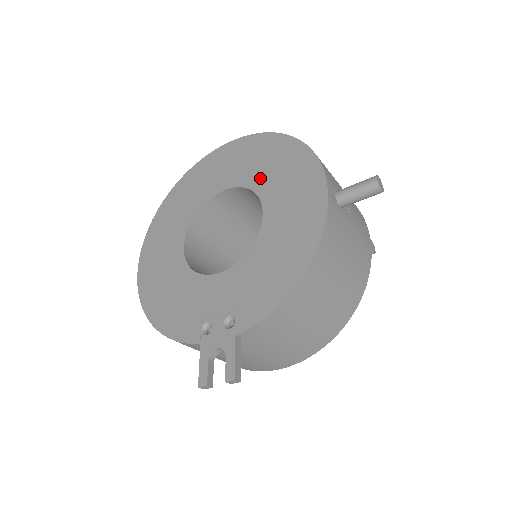
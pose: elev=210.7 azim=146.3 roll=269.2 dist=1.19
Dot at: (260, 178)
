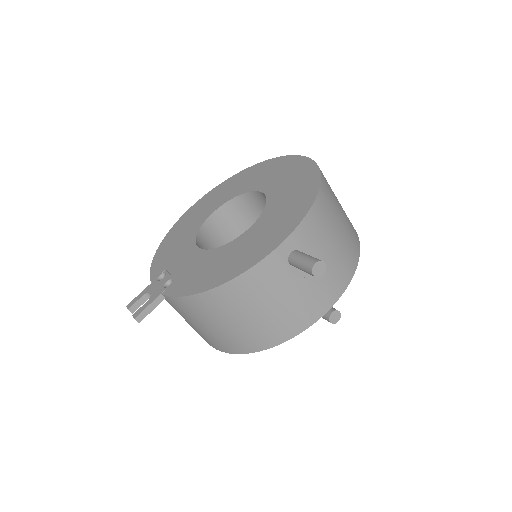
Dot at: (277, 200)
